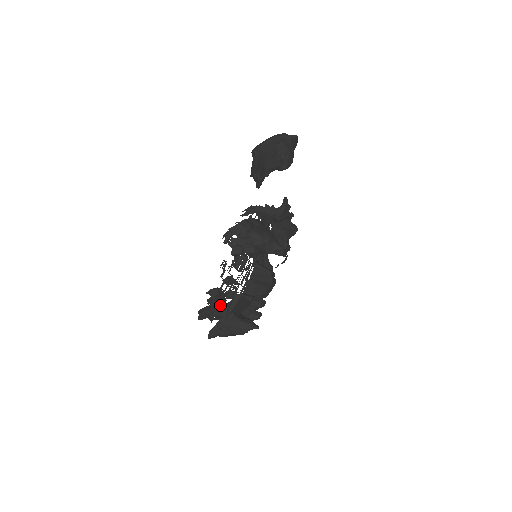
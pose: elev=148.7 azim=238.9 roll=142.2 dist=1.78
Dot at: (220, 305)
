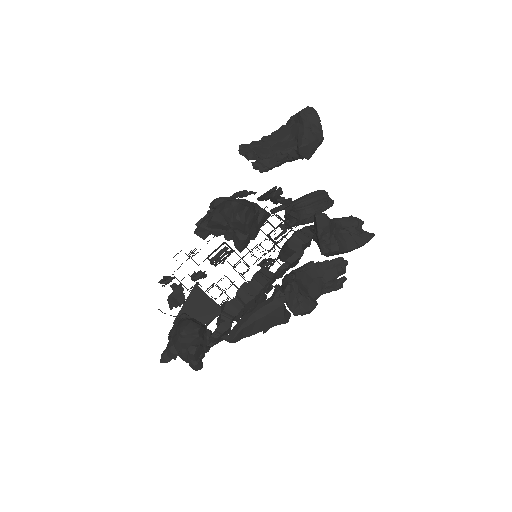
Dot at: occluded
